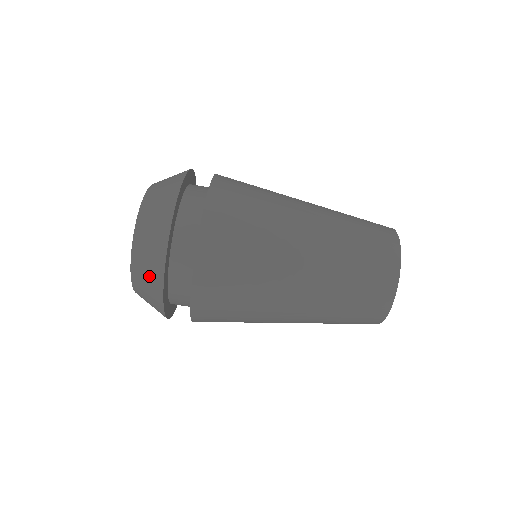
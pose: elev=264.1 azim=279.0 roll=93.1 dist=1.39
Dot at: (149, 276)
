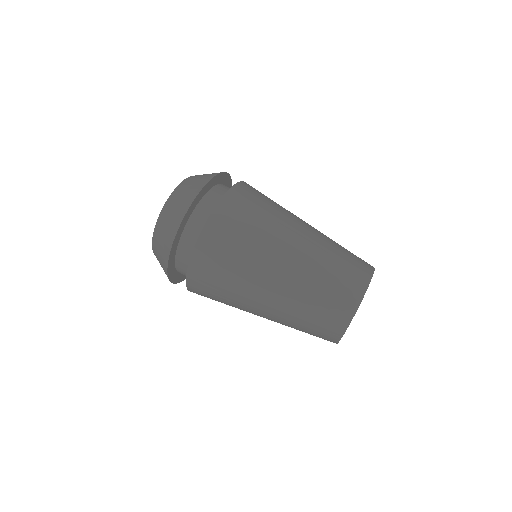
Dot at: (201, 178)
